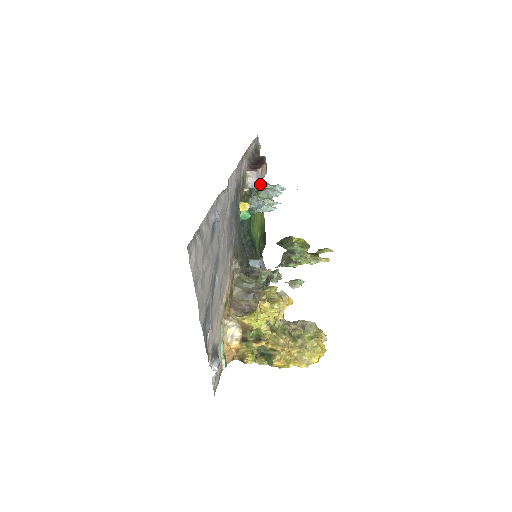
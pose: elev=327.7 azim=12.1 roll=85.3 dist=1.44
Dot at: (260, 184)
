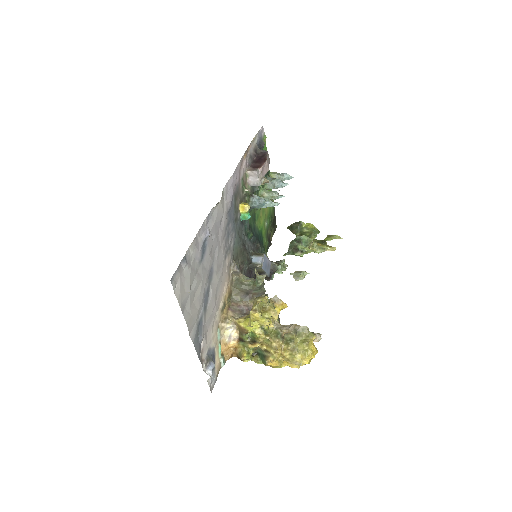
Dot at: (262, 182)
